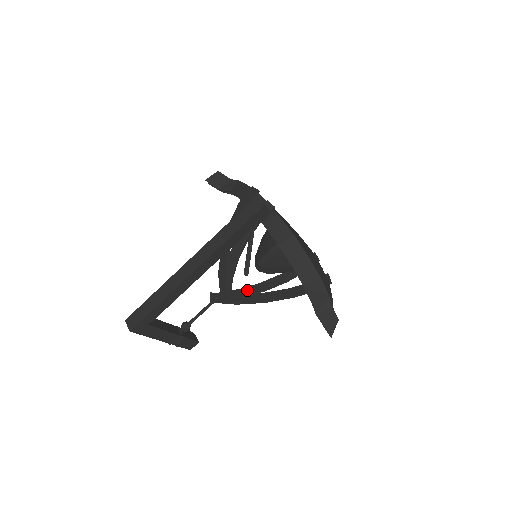
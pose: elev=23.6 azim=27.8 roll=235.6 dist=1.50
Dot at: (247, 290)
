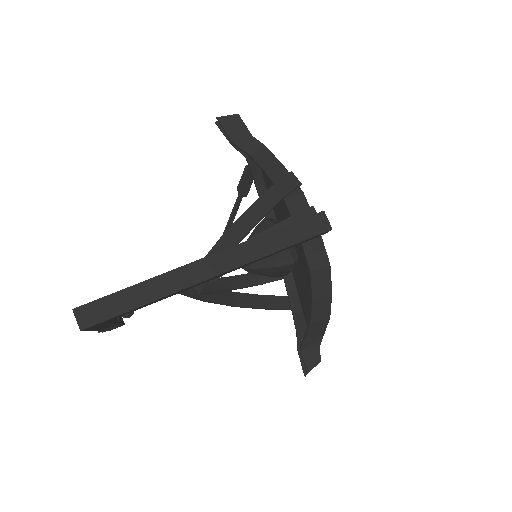
Dot at: (217, 284)
